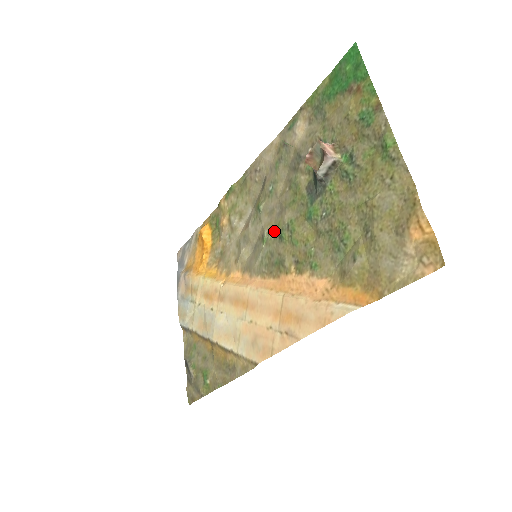
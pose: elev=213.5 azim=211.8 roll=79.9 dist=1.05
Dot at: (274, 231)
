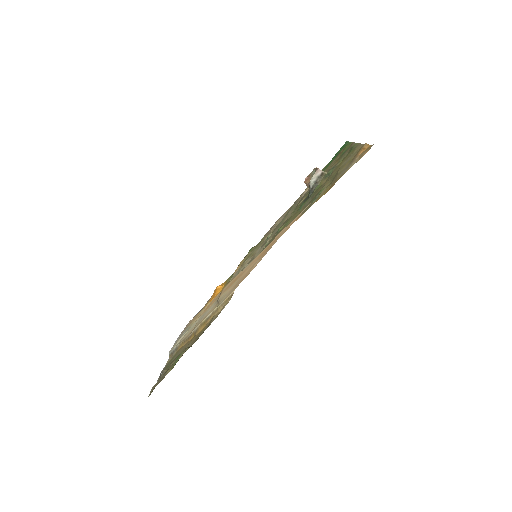
Dot at: (274, 235)
